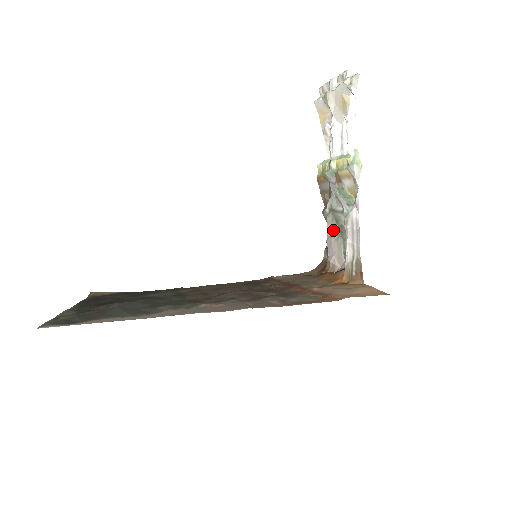
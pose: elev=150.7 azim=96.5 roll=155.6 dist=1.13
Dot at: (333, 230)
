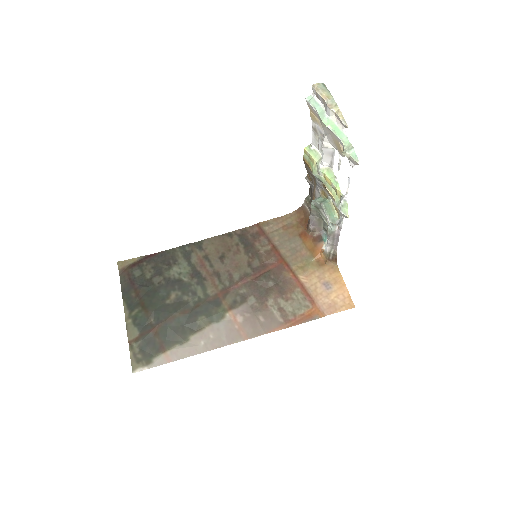
Dot at: (316, 215)
